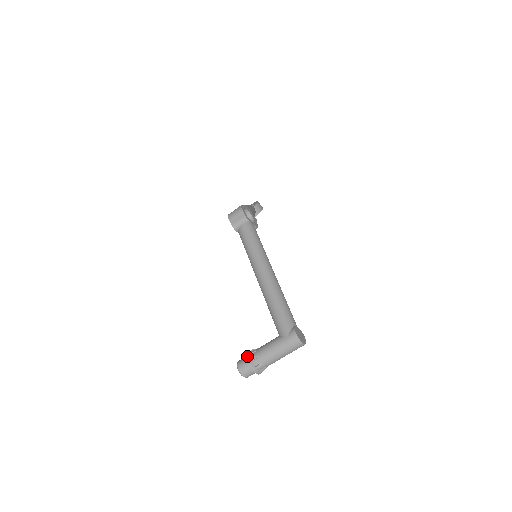
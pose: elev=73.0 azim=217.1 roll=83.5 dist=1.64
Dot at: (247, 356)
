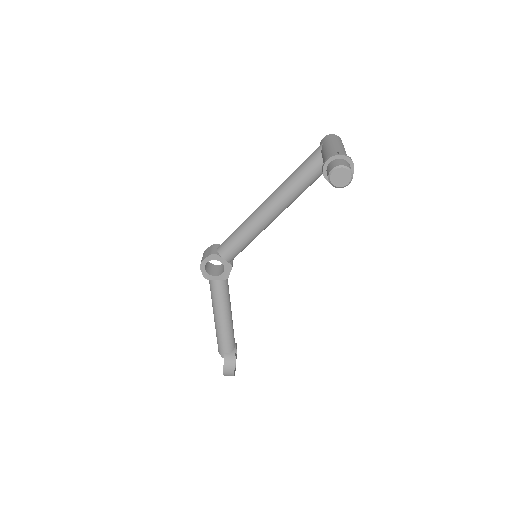
Dot at: occluded
